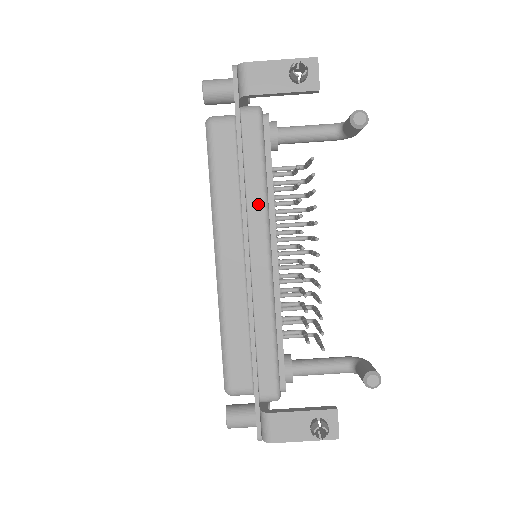
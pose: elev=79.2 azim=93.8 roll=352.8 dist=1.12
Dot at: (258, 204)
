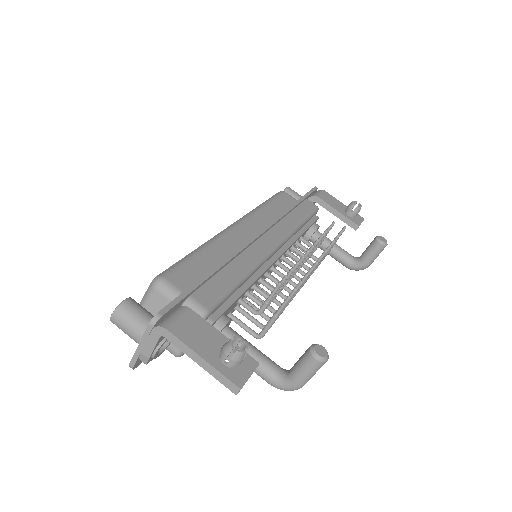
Dot at: (289, 226)
